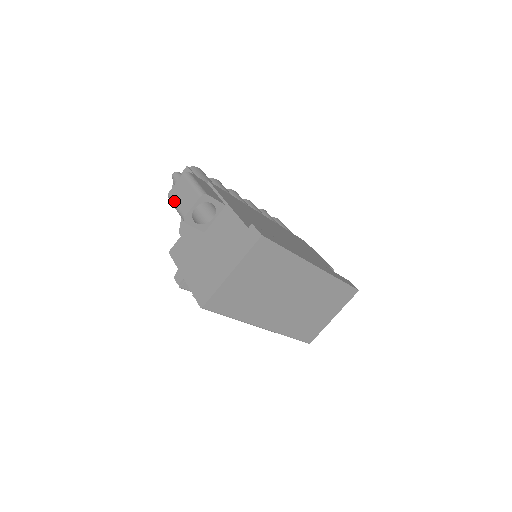
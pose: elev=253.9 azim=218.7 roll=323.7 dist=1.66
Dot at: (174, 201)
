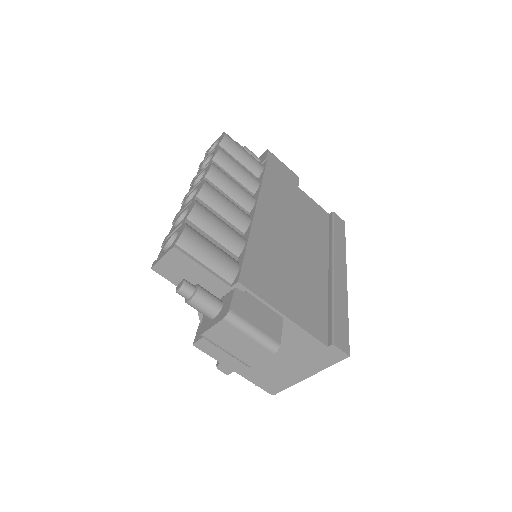
Dot at: (221, 347)
